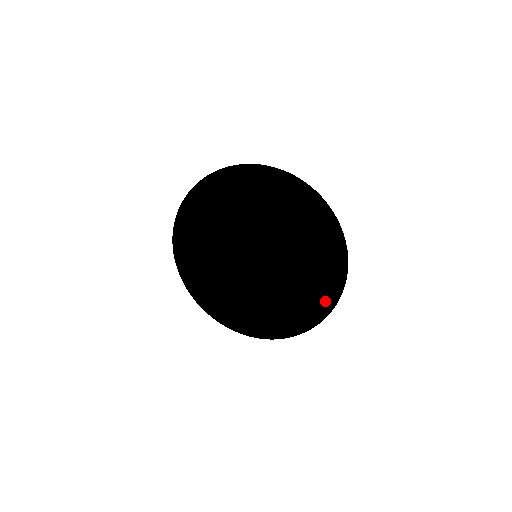
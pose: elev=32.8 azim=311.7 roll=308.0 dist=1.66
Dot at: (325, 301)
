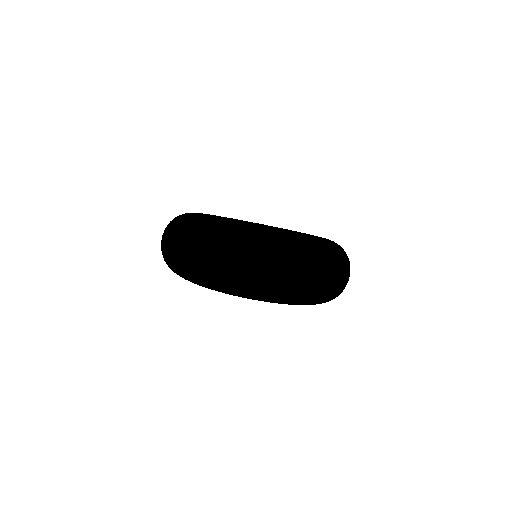
Dot at: occluded
